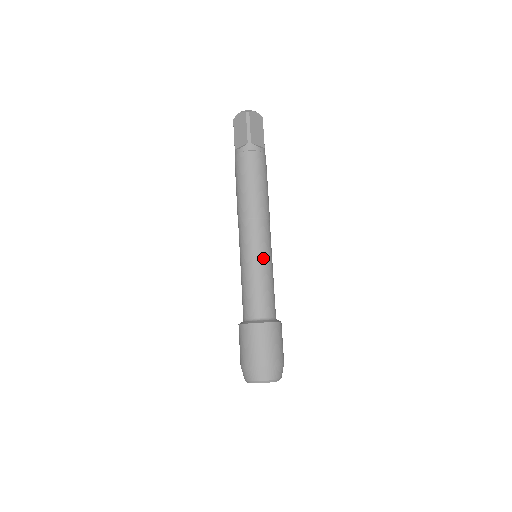
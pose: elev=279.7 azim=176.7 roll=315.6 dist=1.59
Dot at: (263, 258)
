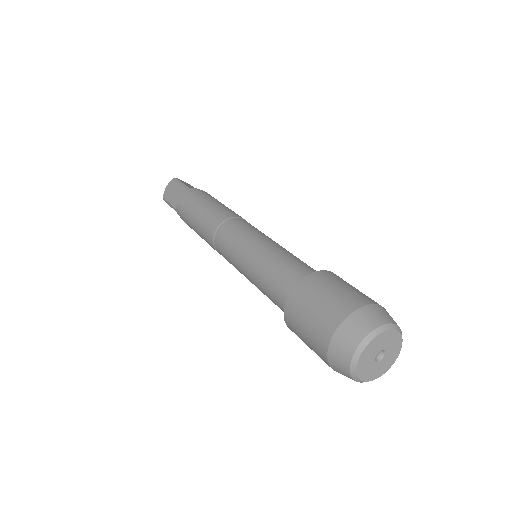
Dot at: (265, 238)
